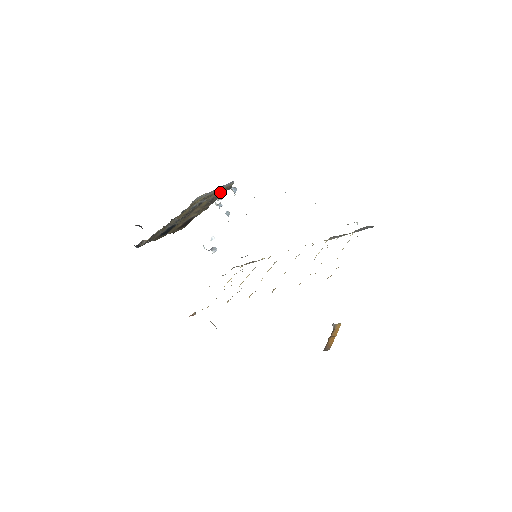
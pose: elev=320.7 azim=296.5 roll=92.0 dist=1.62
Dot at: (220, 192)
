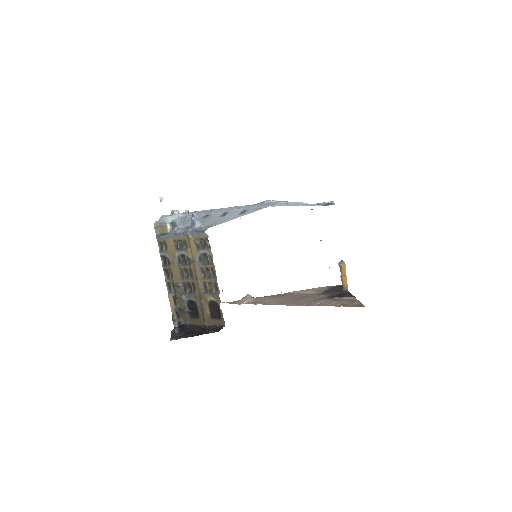
Dot at: (201, 249)
